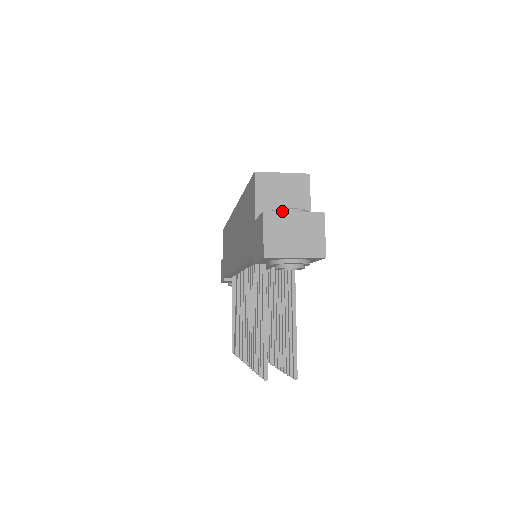
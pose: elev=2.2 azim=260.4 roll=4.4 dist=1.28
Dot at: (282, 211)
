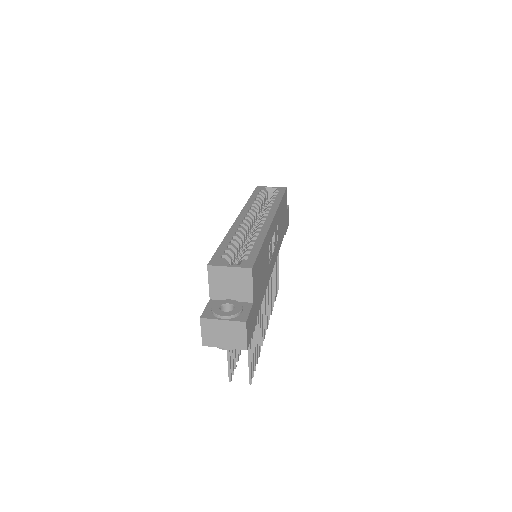
Dot at: (216, 316)
